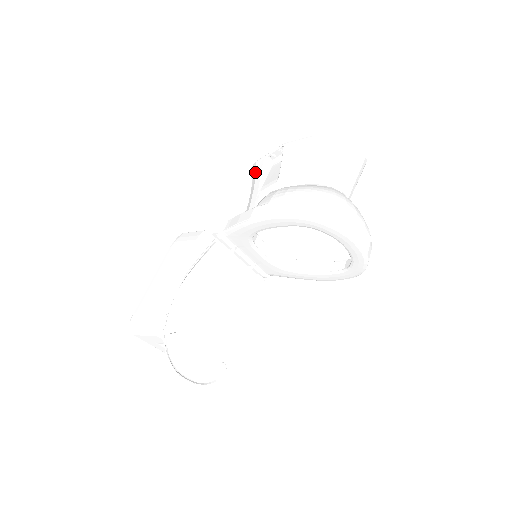
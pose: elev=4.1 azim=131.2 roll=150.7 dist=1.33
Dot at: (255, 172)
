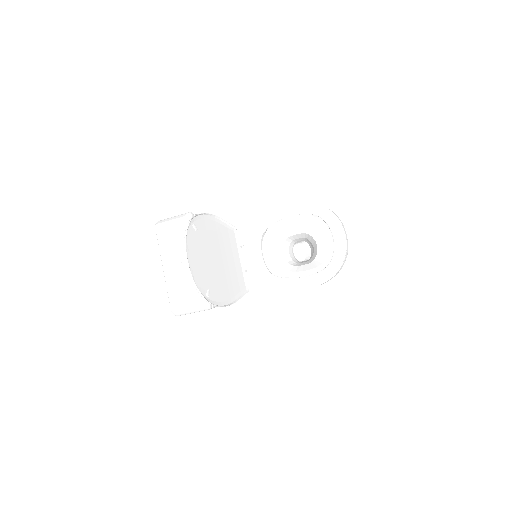
Dot at: occluded
